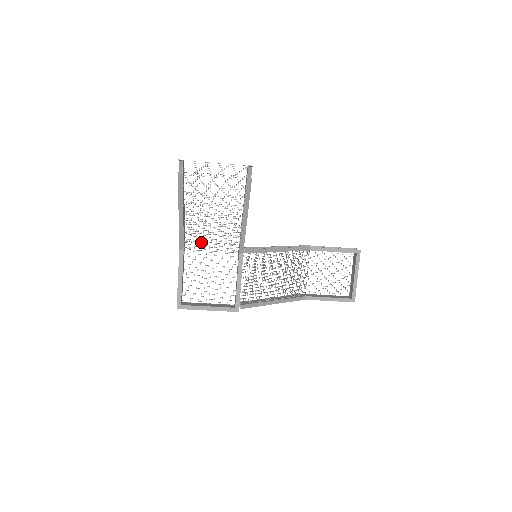
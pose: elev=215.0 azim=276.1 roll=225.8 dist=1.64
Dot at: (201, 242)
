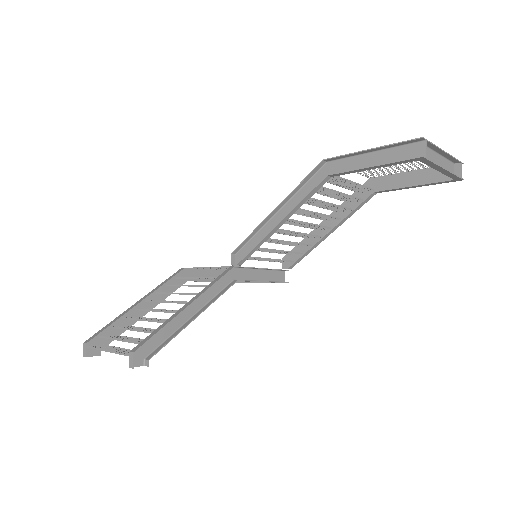
Dot at: (190, 286)
